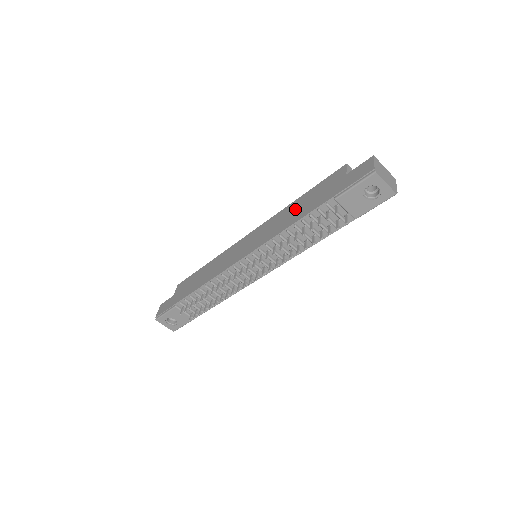
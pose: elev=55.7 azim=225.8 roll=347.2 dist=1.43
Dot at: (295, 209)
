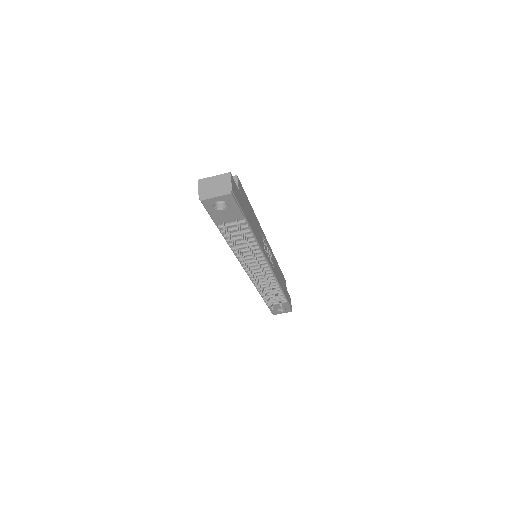
Dot at: occluded
